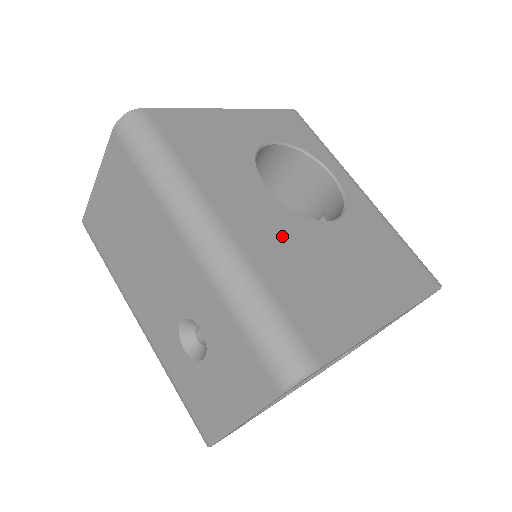
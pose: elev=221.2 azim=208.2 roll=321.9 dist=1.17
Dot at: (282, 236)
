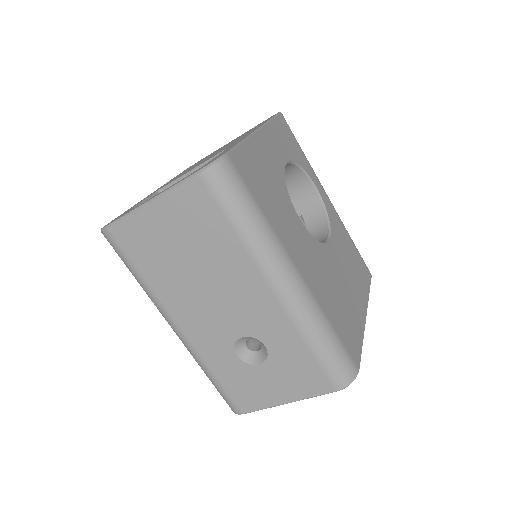
Dot at: (320, 269)
